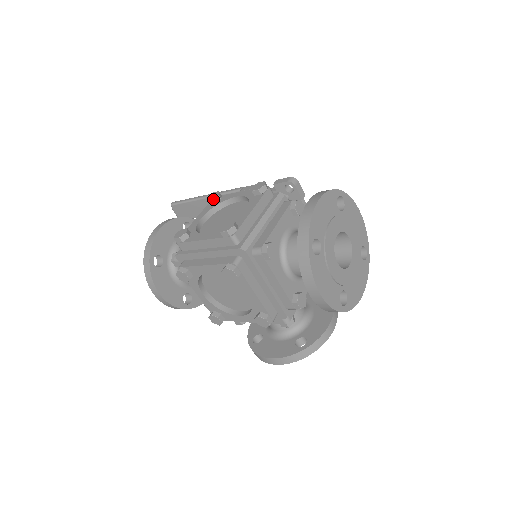
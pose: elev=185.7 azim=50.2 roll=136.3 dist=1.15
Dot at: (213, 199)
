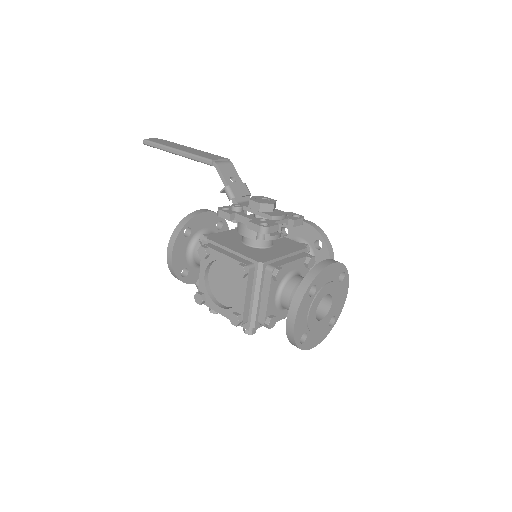
Dot at: (205, 259)
